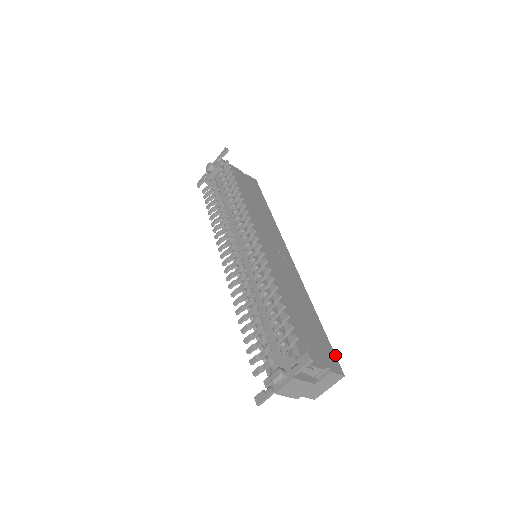
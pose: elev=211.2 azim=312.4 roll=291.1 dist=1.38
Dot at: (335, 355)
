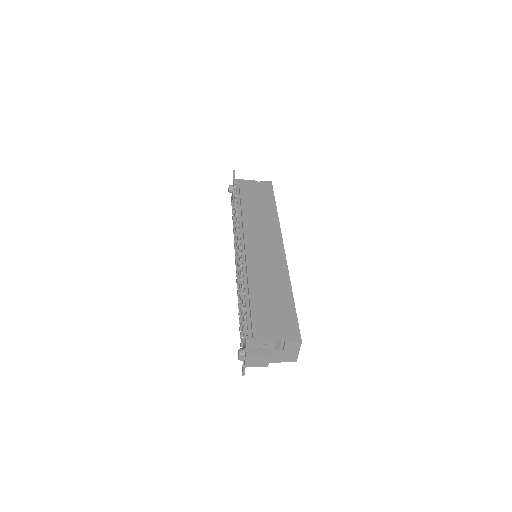
Dot at: (298, 326)
